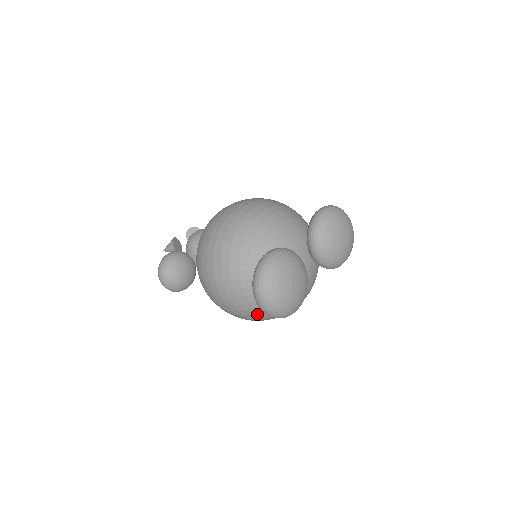
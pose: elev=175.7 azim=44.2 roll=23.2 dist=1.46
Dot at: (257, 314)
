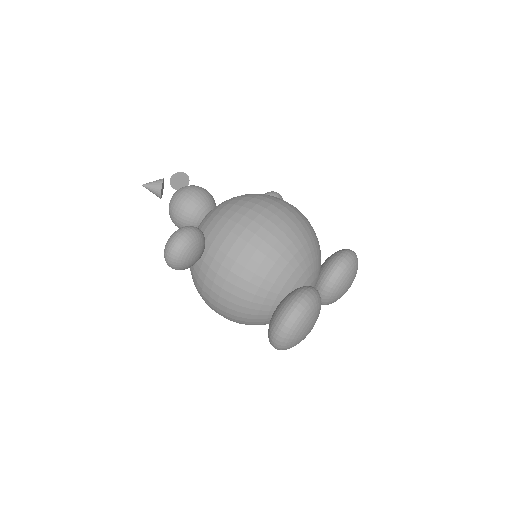
Dot at: (241, 321)
